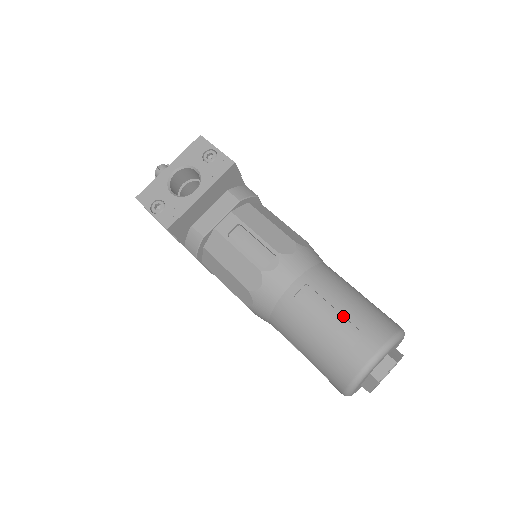
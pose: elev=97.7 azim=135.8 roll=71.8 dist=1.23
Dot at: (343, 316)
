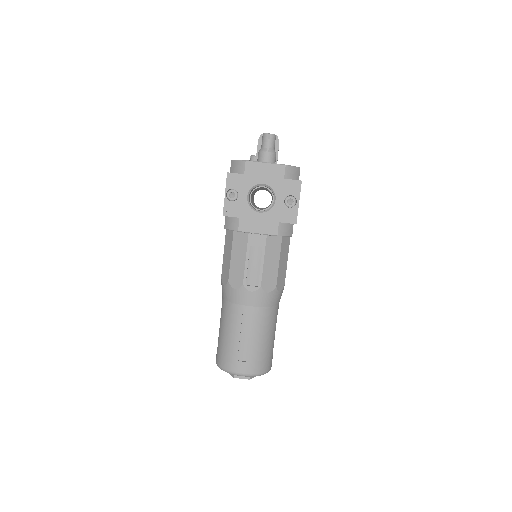
Dot at: (252, 344)
